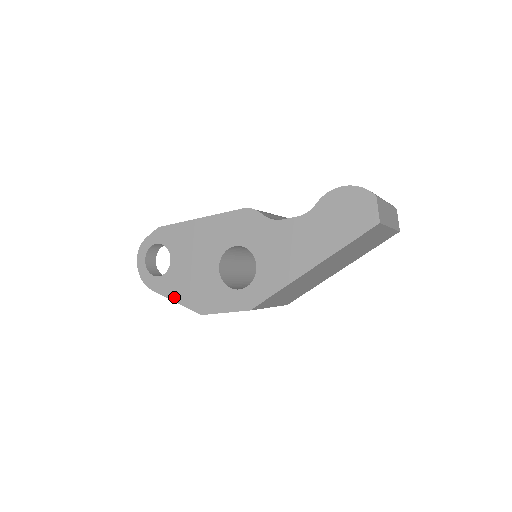
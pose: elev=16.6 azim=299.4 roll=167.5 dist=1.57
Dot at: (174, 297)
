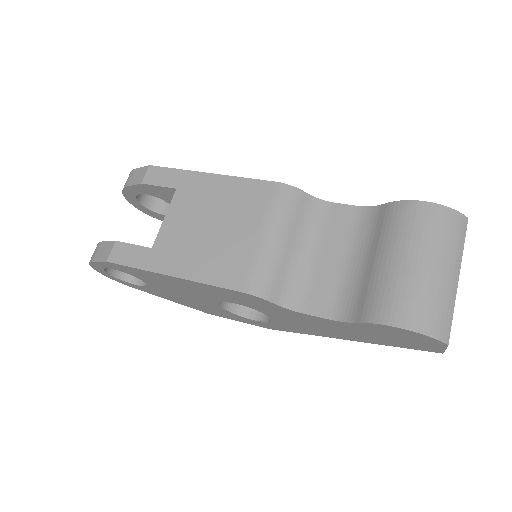
Dot at: (167, 299)
